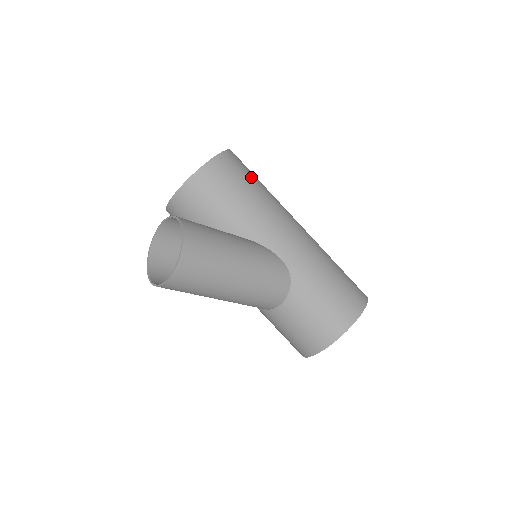
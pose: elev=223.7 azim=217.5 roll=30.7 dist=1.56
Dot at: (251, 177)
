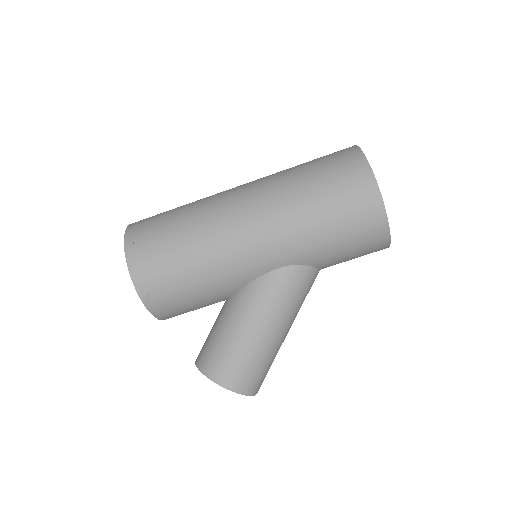
Dot at: (169, 252)
